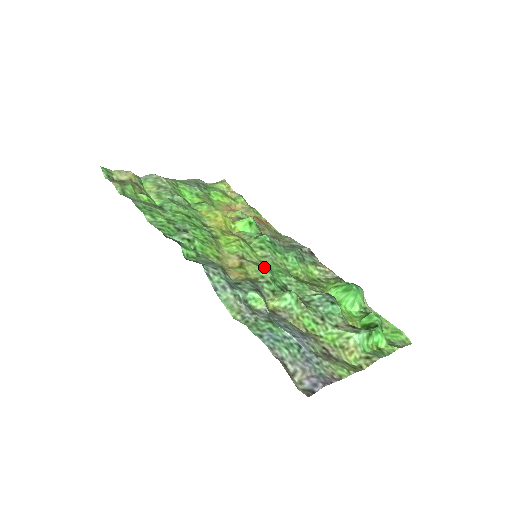
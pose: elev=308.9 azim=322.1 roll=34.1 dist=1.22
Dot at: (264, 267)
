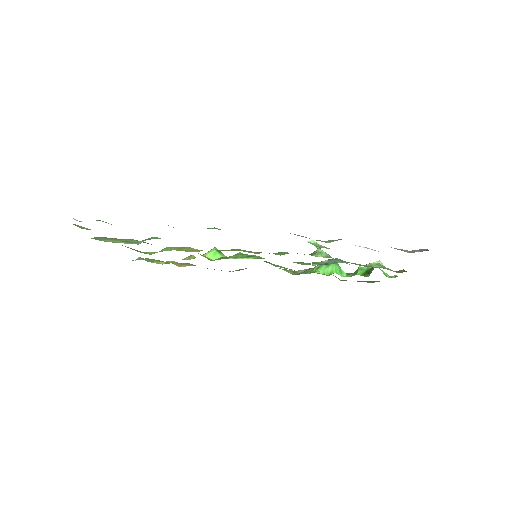
Dot at: (275, 253)
